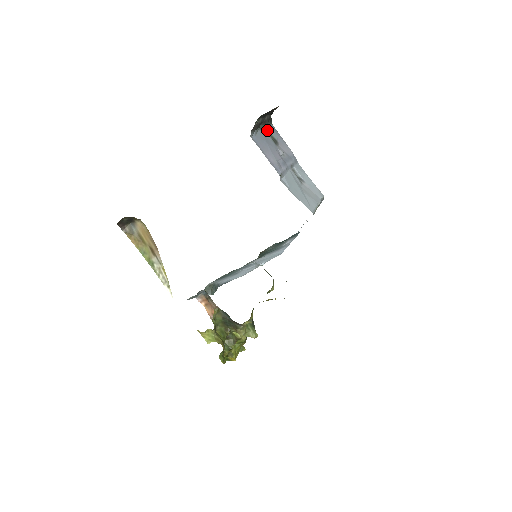
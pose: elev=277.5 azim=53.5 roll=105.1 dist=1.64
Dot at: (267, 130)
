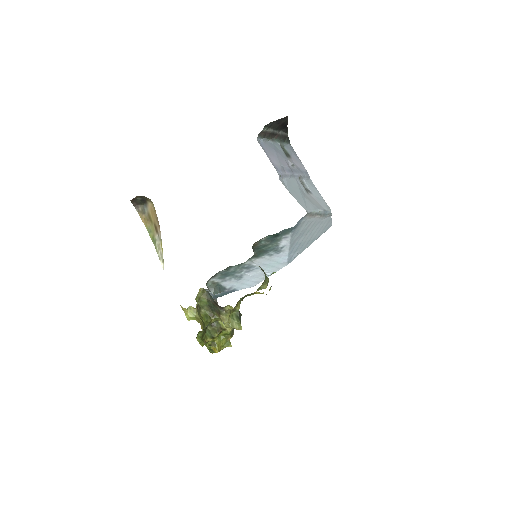
Dot at: (281, 145)
